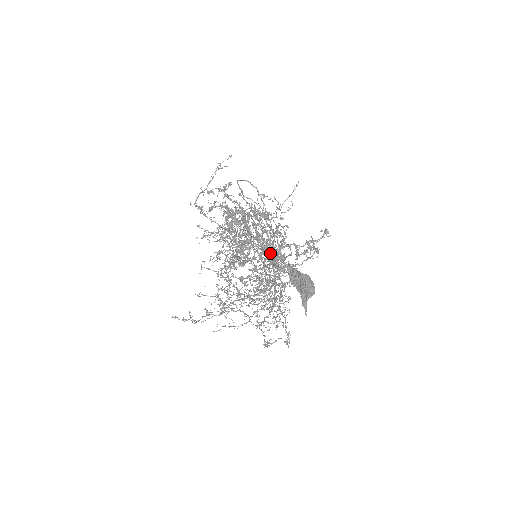
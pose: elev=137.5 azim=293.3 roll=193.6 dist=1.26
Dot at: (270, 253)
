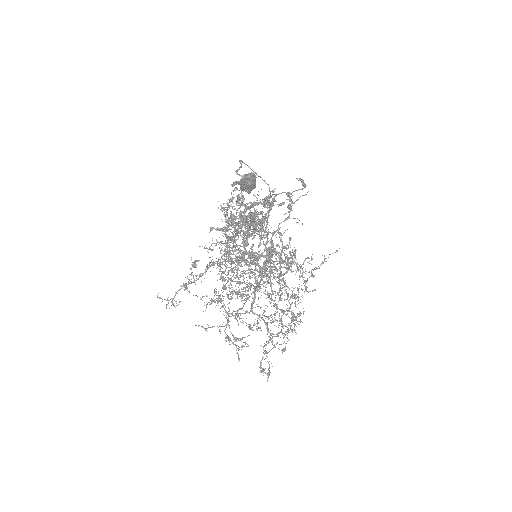
Dot at: occluded
